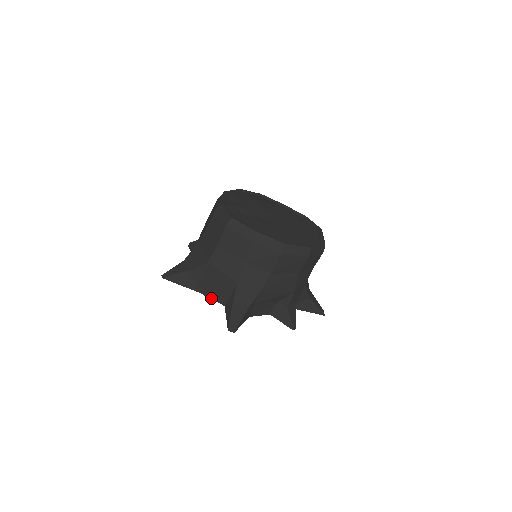
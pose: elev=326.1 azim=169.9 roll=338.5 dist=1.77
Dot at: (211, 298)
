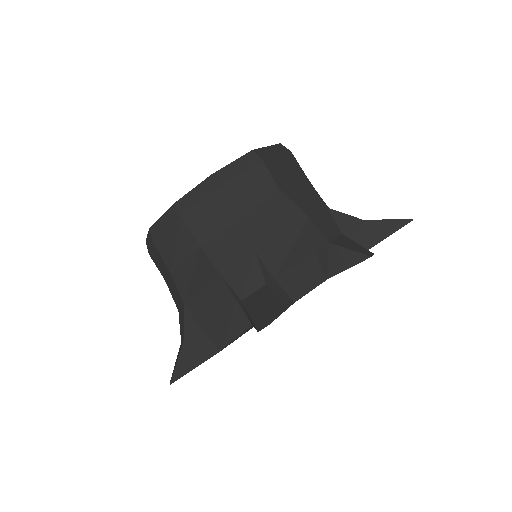
Dot at: (233, 339)
